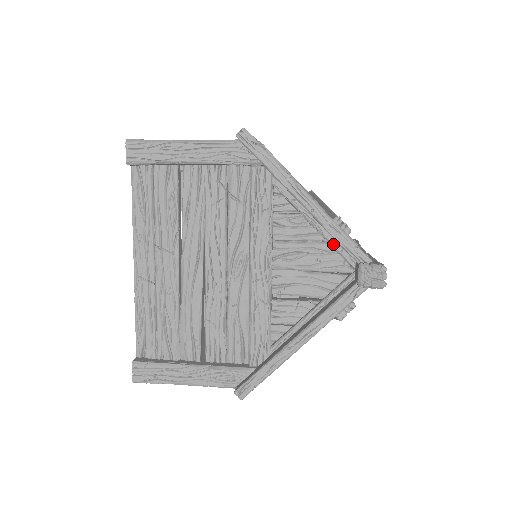
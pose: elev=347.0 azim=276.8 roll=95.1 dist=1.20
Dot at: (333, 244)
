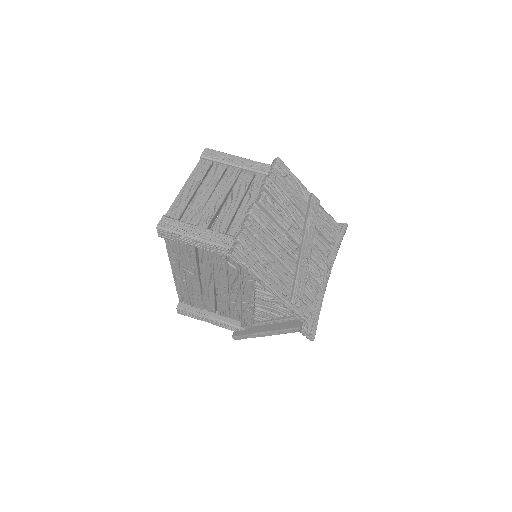
Dot at: occluded
